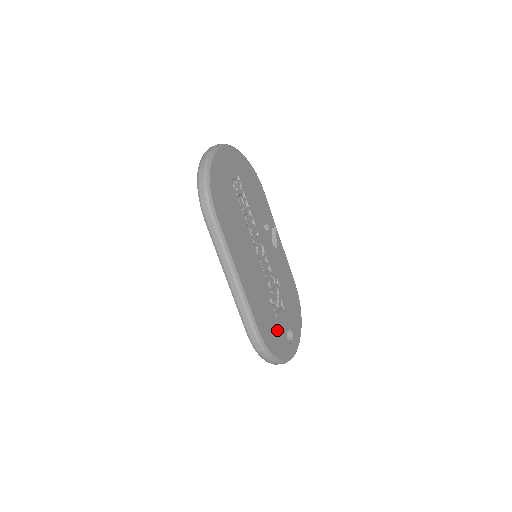
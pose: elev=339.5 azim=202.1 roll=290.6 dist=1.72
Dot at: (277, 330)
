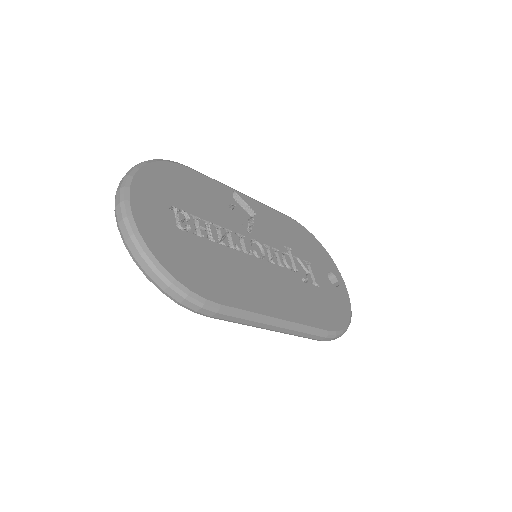
Dot at: (328, 297)
